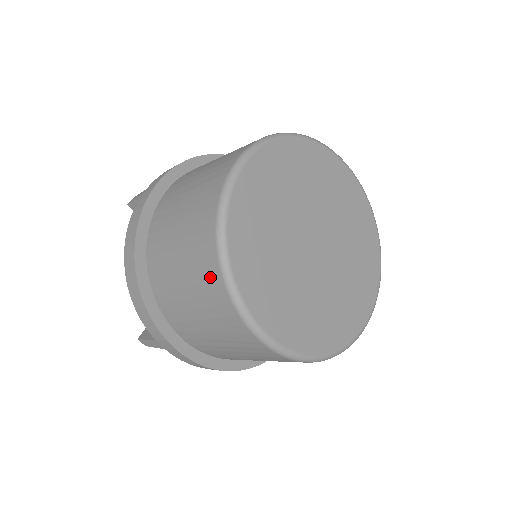
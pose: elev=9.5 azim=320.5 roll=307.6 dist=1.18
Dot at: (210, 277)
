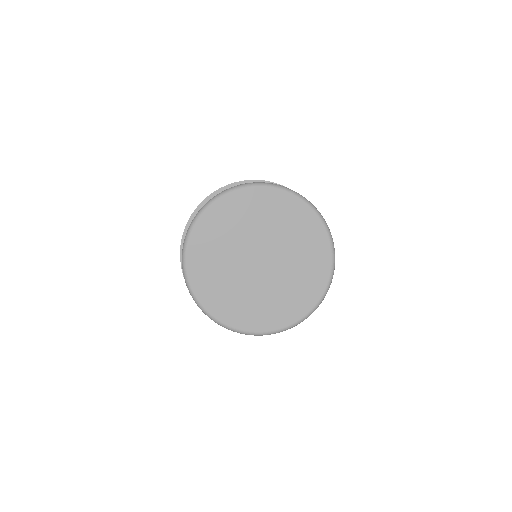
Dot at: occluded
